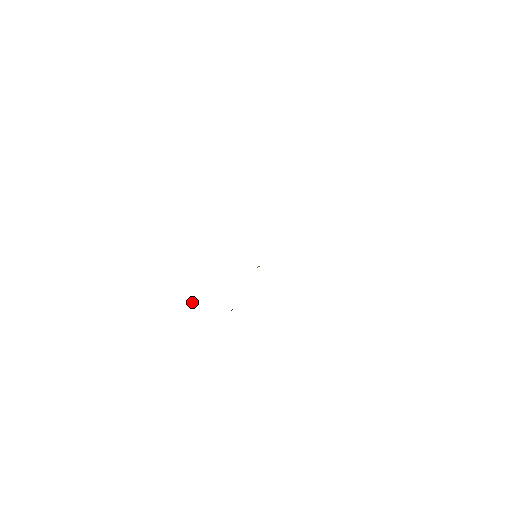
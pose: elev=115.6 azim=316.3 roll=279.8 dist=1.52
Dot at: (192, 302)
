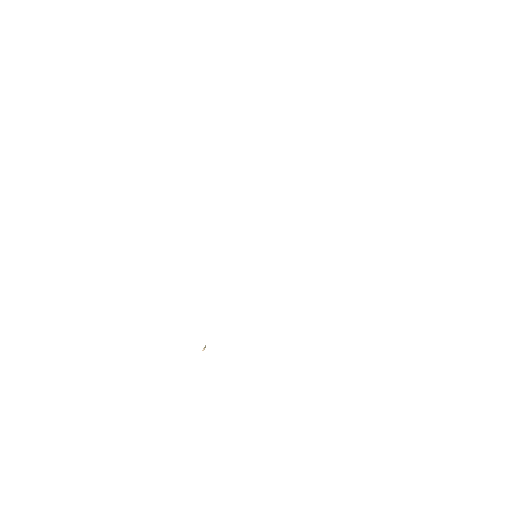
Dot at: occluded
